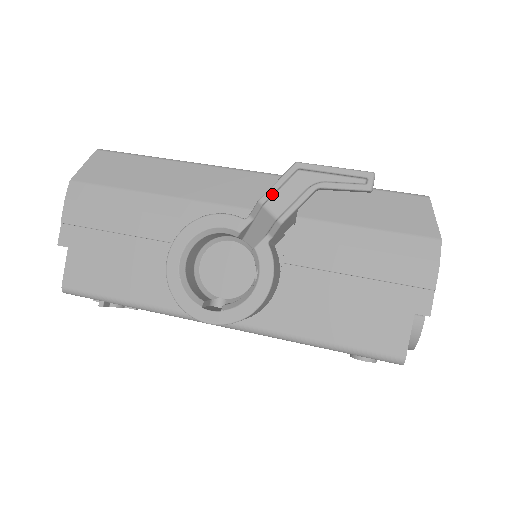
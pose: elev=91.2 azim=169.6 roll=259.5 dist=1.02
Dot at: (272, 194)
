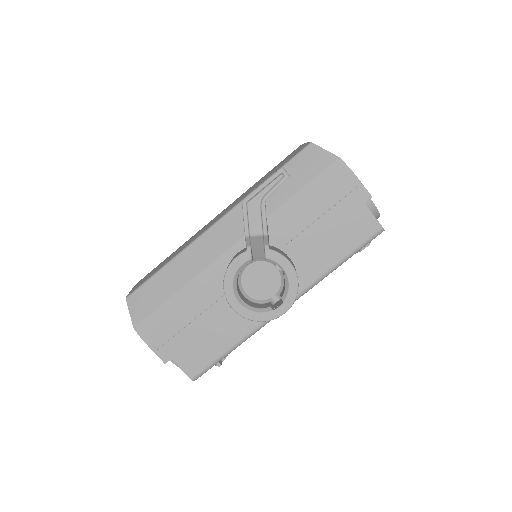
Dot at: (248, 227)
